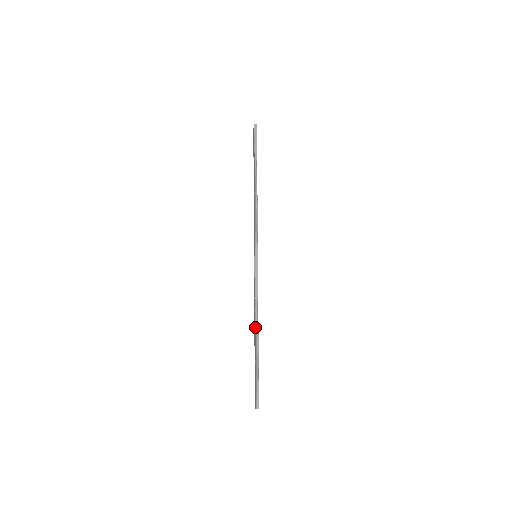
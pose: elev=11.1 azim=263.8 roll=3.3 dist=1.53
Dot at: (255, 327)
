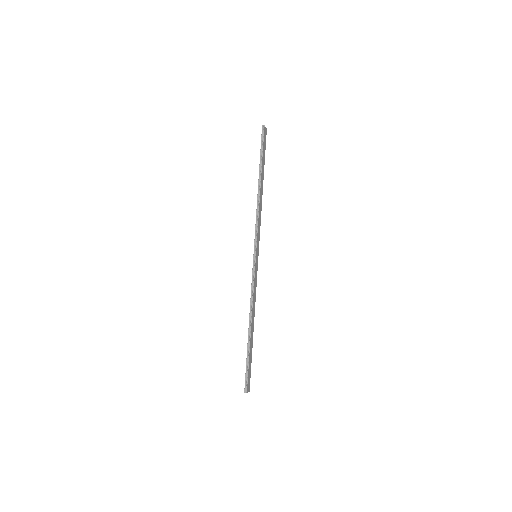
Dot at: (249, 322)
